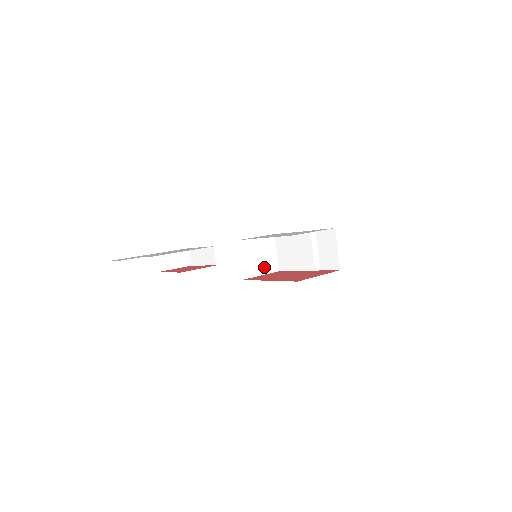
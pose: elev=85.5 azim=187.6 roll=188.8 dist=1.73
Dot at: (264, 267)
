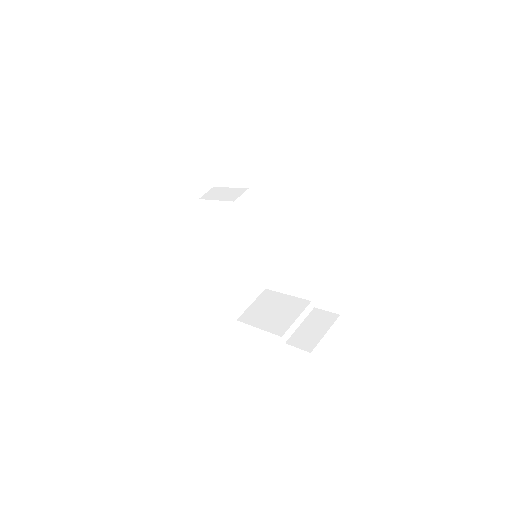
Dot at: (232, 297)
